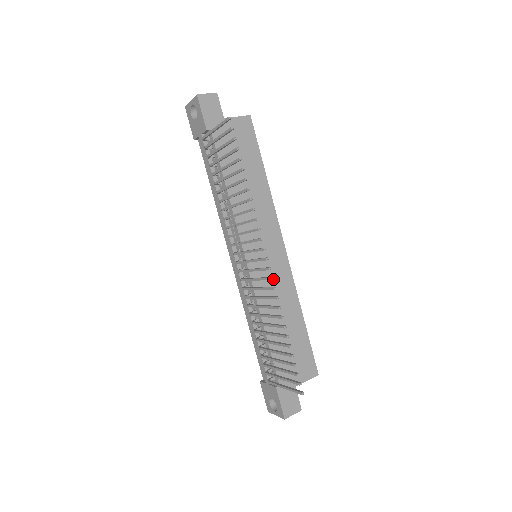
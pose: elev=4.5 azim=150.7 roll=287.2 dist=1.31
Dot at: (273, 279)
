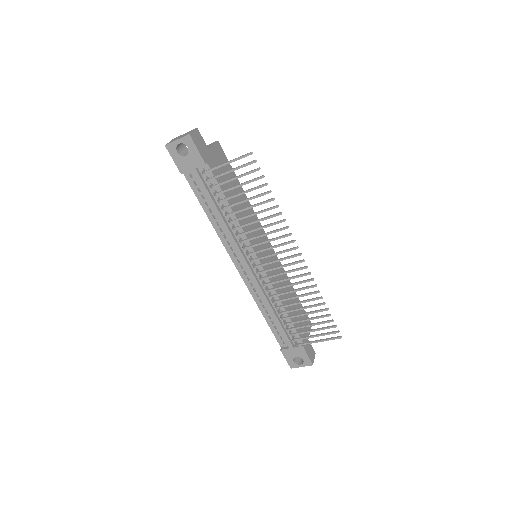
Dot at: occluded
